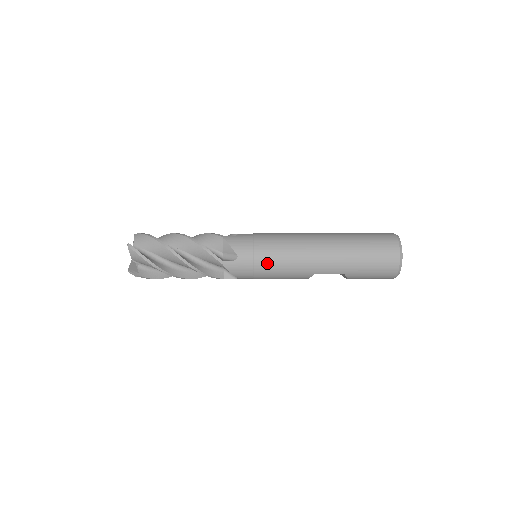
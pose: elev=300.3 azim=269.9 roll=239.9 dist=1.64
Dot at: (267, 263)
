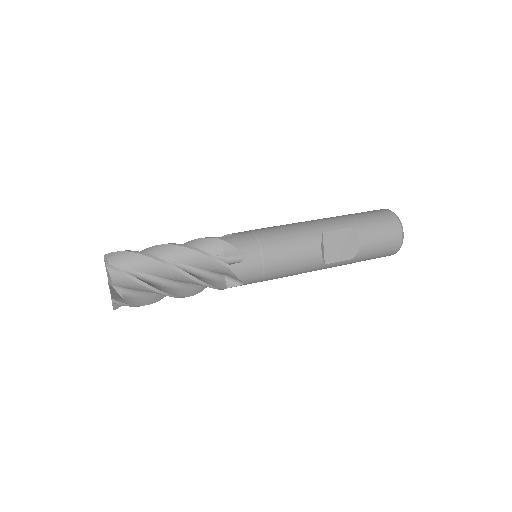
Dot at: (268, 231)
